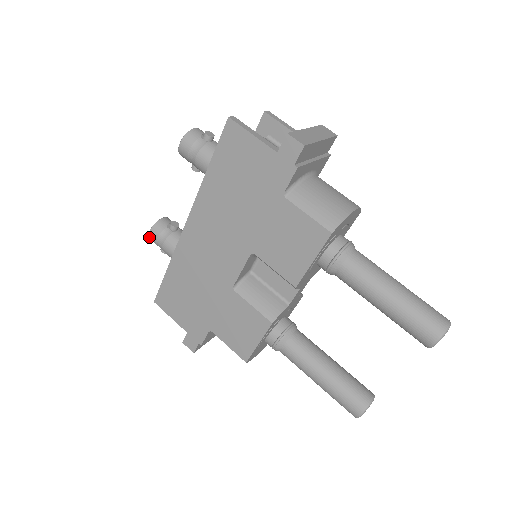
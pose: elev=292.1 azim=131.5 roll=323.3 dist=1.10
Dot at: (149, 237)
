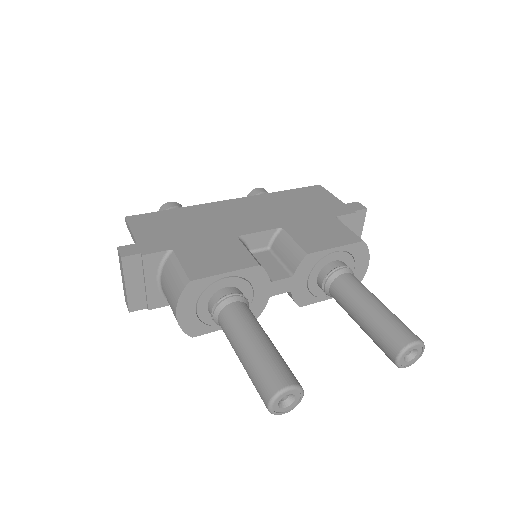
Dot at: (165, 204)
